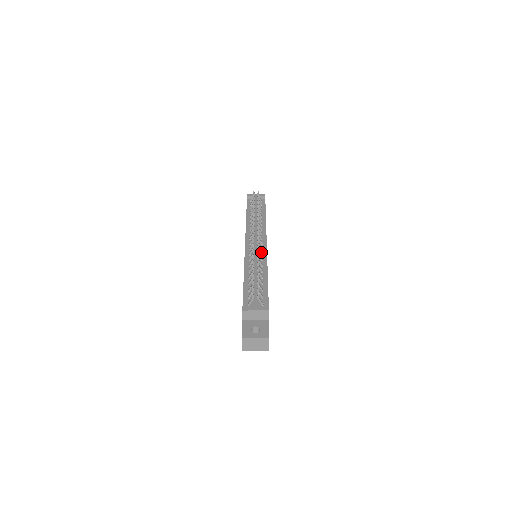
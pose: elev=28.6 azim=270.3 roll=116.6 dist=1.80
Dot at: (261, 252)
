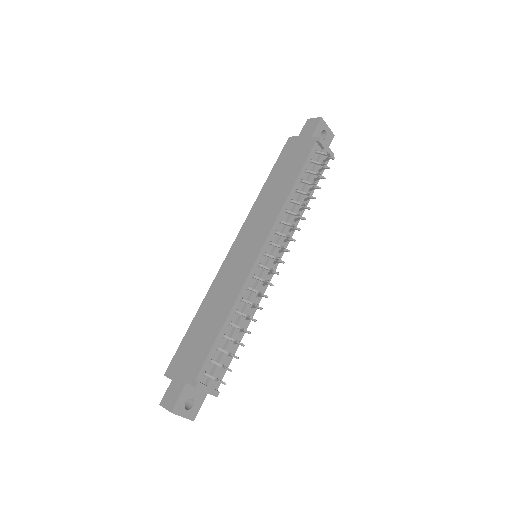
Dot at: (265, 285)
